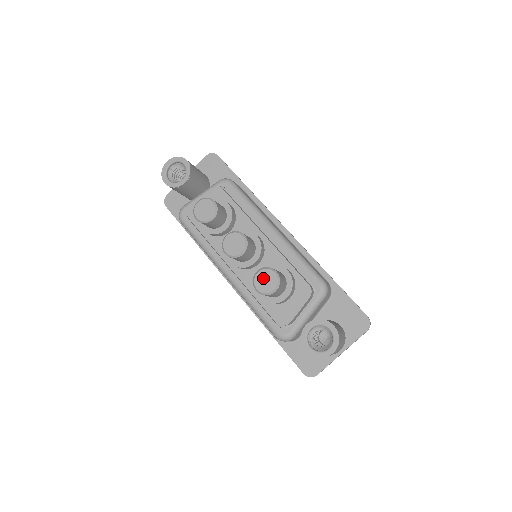
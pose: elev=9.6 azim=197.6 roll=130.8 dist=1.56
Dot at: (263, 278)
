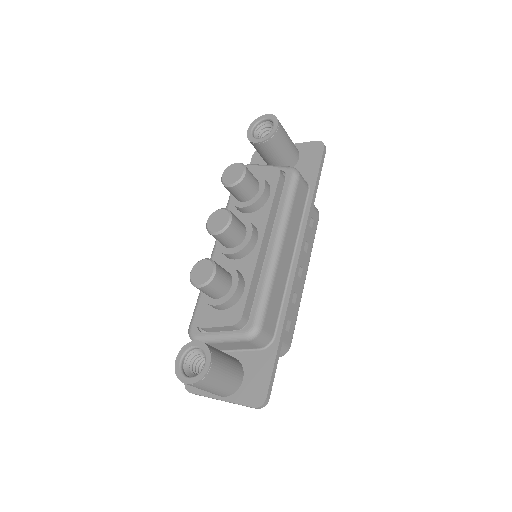
Dot at: (203, 268)
